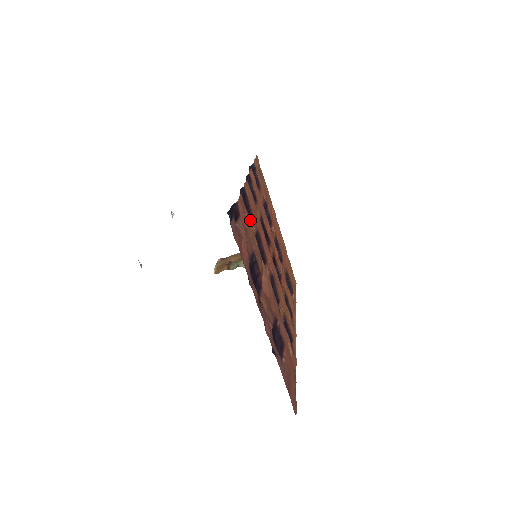
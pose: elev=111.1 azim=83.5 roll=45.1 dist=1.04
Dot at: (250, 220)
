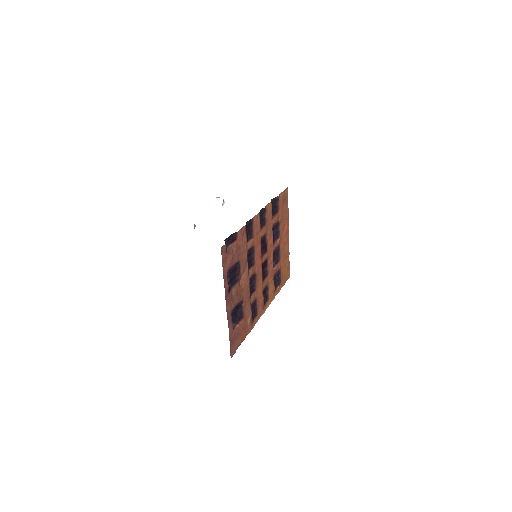
Dot at: (247, 241)
